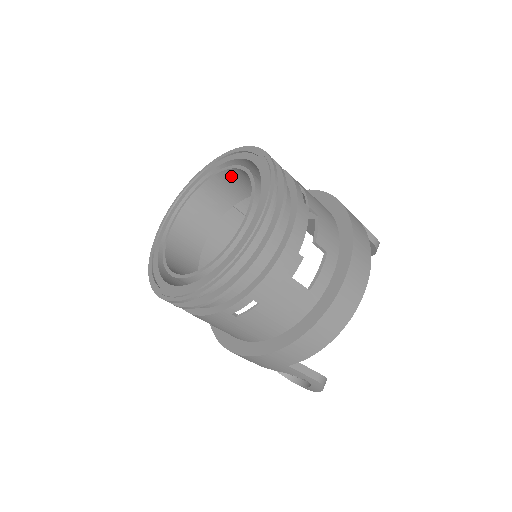
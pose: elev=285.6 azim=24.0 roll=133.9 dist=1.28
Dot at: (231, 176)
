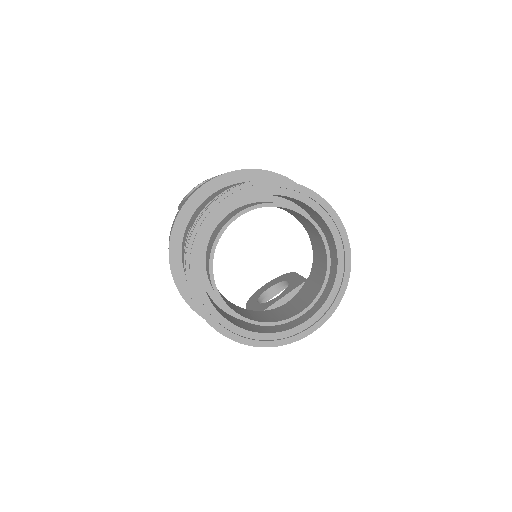
Dot at: occluded
